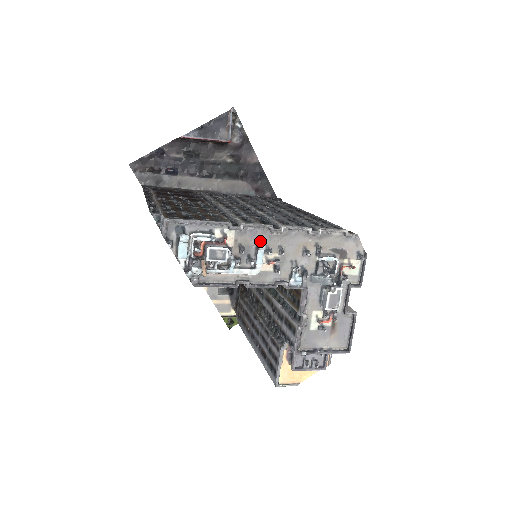
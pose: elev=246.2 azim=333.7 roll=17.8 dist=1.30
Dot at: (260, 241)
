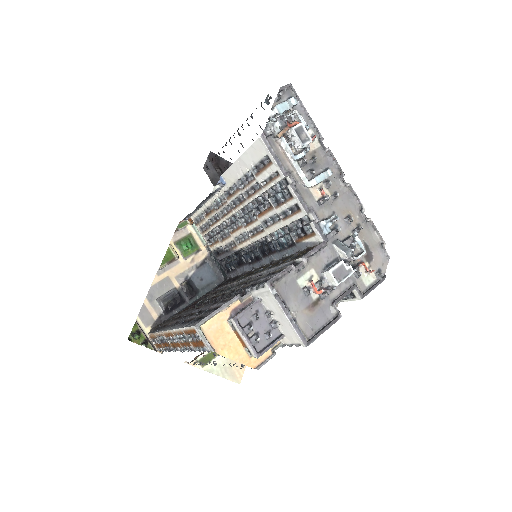
Dot at: occluded
